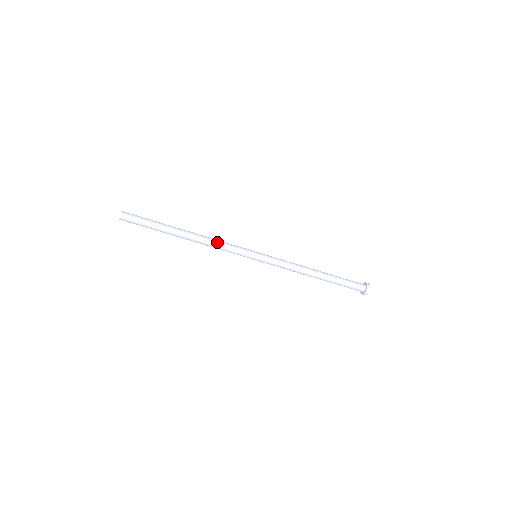
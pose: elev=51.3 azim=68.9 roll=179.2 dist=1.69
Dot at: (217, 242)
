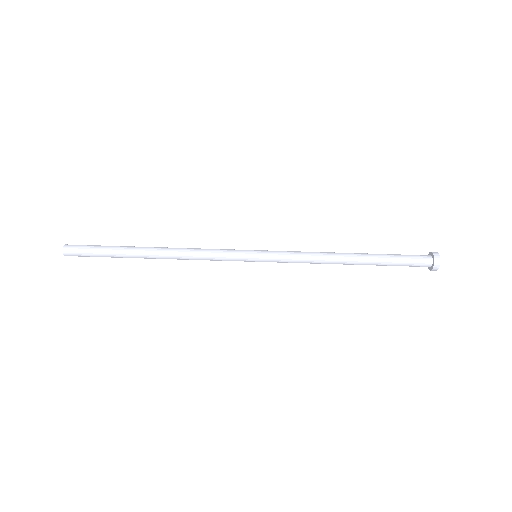
Dot at: (196, 251)
